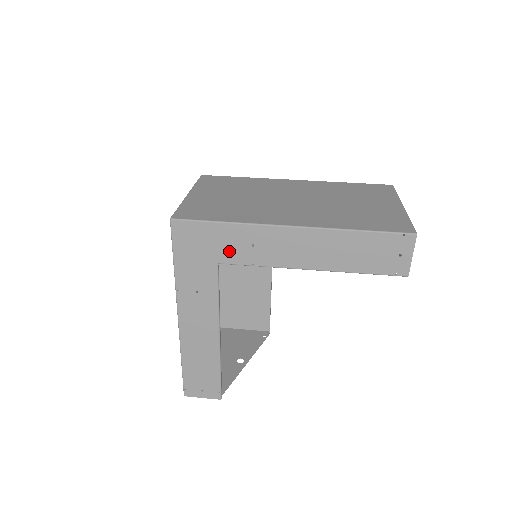
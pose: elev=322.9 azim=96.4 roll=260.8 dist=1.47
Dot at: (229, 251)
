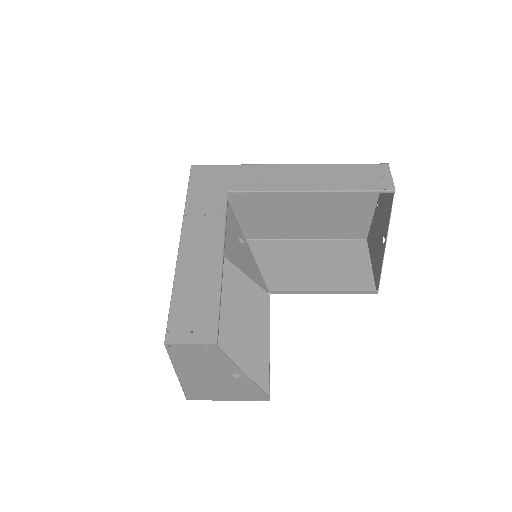
Dot at: (239, 182)
